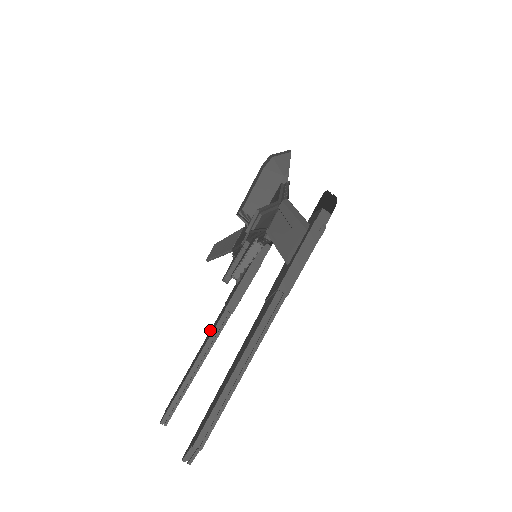
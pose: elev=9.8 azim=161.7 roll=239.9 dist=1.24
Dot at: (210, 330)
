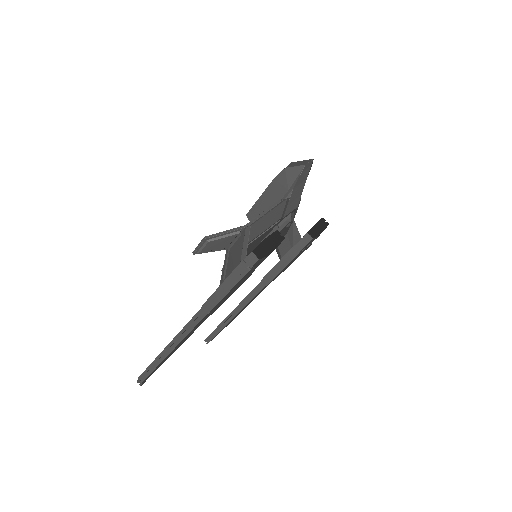
Dot at: occluded
